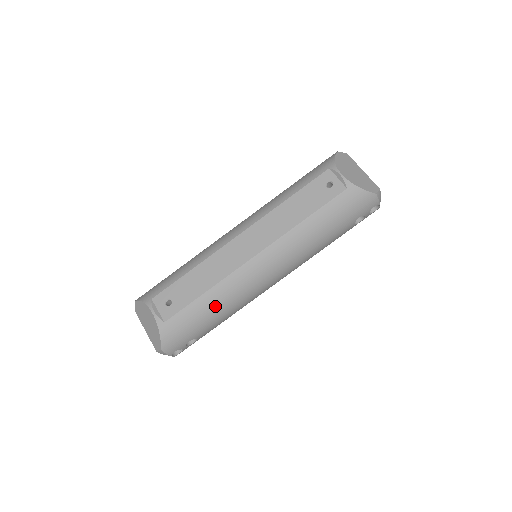
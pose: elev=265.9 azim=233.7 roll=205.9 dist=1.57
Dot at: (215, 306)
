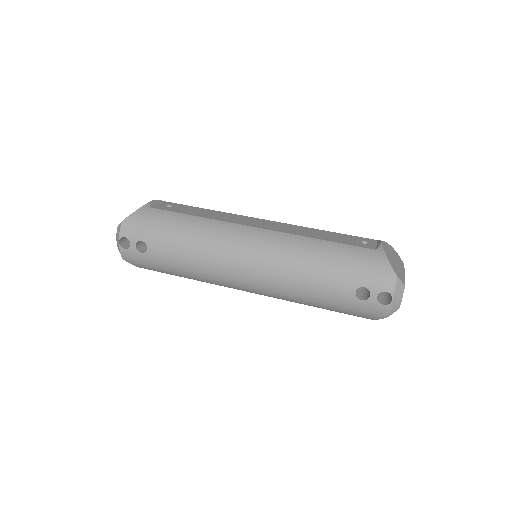
Dot at: (189, 230)
